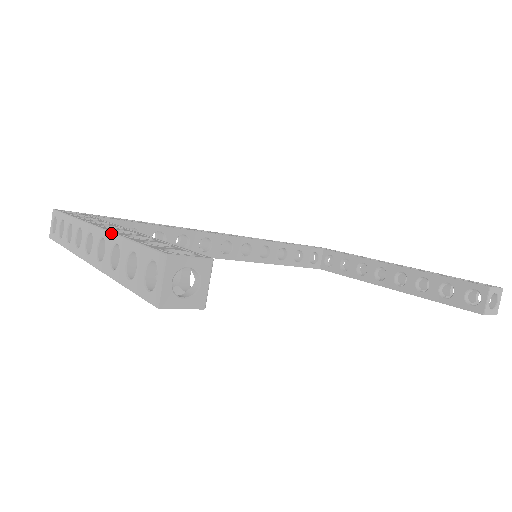
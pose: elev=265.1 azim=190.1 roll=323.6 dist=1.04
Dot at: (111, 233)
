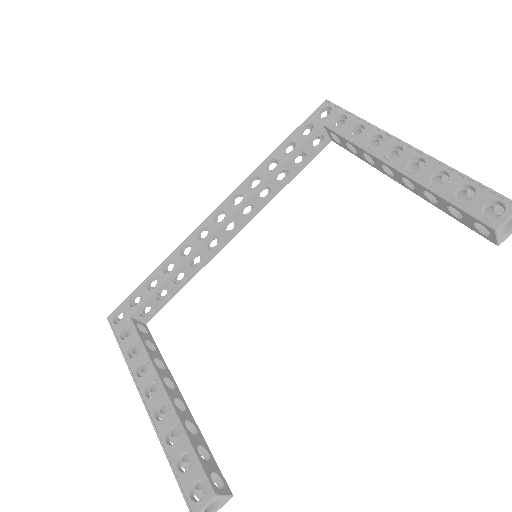
Dot at: (157, 435)
